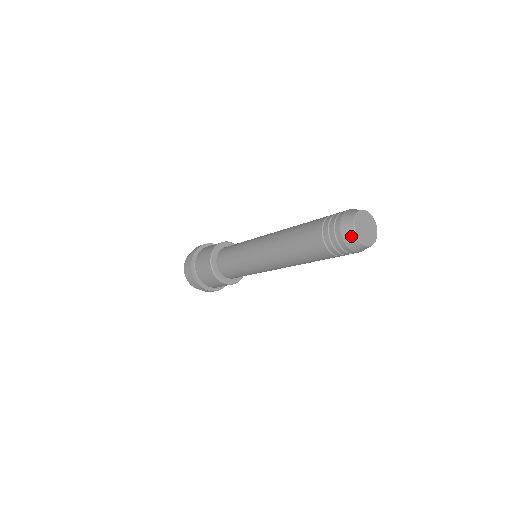
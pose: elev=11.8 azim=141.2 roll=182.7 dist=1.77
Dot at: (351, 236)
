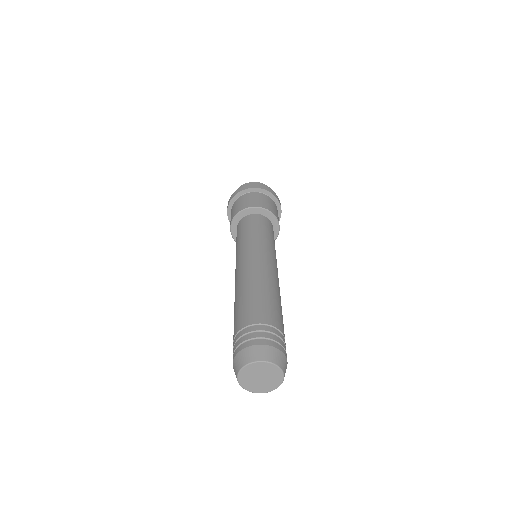
Dot at: occluded
